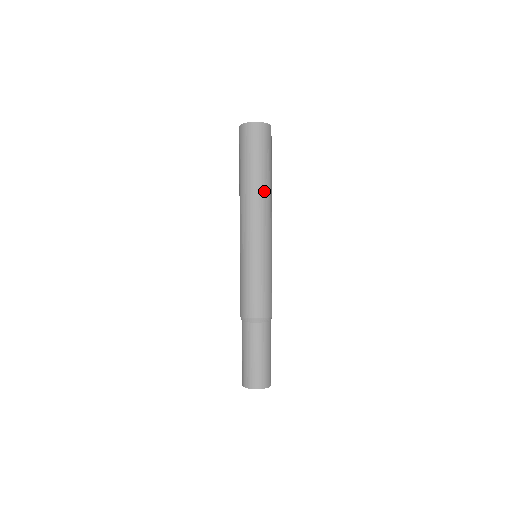
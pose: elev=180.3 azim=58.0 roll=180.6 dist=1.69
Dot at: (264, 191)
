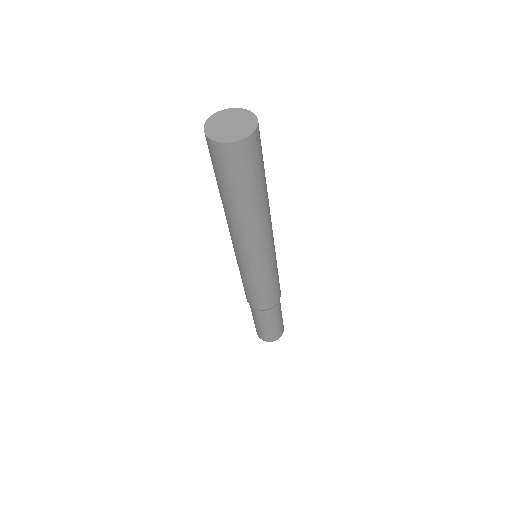
Dot at: (264, 211)
